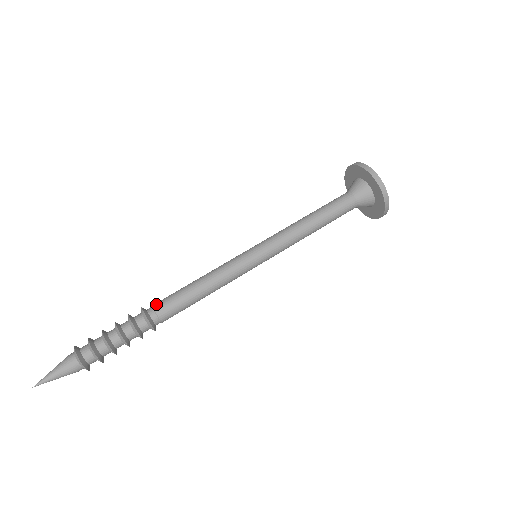
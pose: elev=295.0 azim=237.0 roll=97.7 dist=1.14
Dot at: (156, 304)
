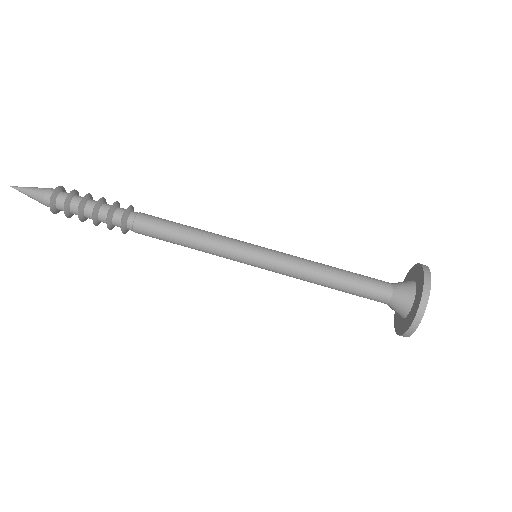
Dot at: (144, 213)
